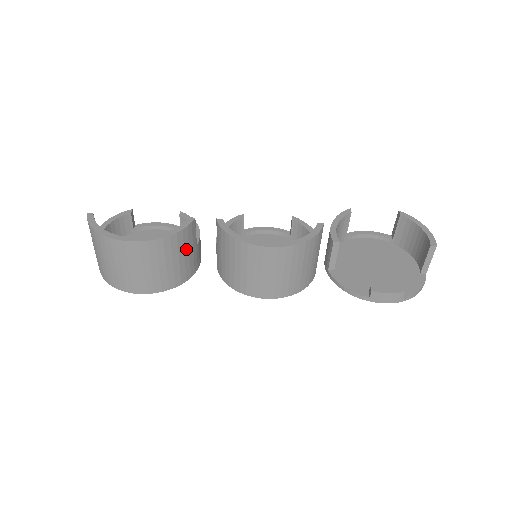
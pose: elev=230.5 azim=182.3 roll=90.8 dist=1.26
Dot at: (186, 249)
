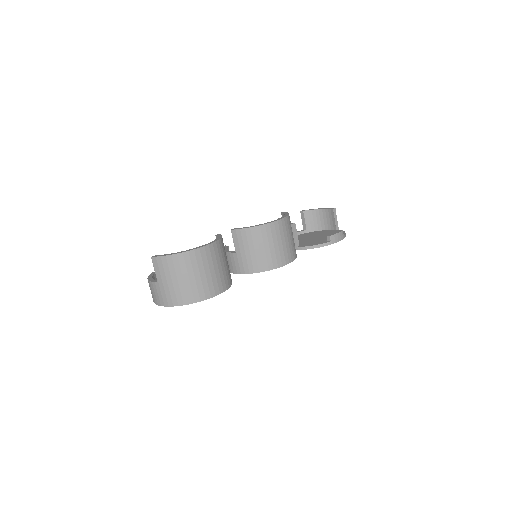
Dot at: occluded
